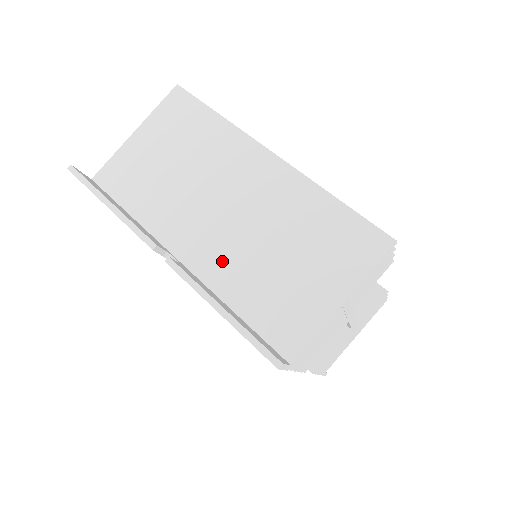
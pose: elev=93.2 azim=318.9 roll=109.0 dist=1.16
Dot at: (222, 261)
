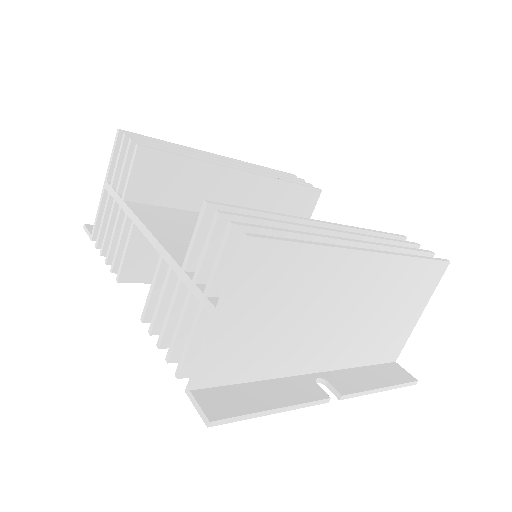
Dot at: (347, 349)
